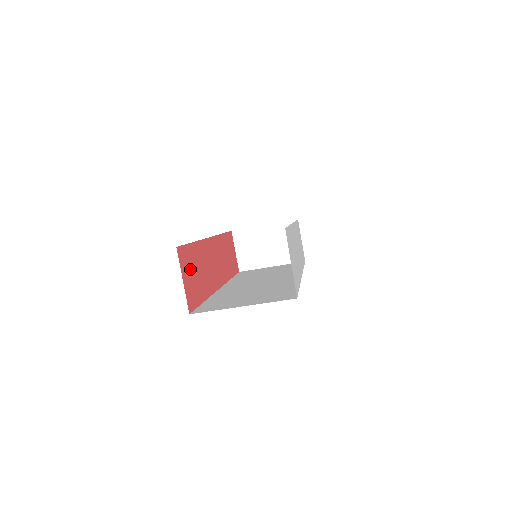
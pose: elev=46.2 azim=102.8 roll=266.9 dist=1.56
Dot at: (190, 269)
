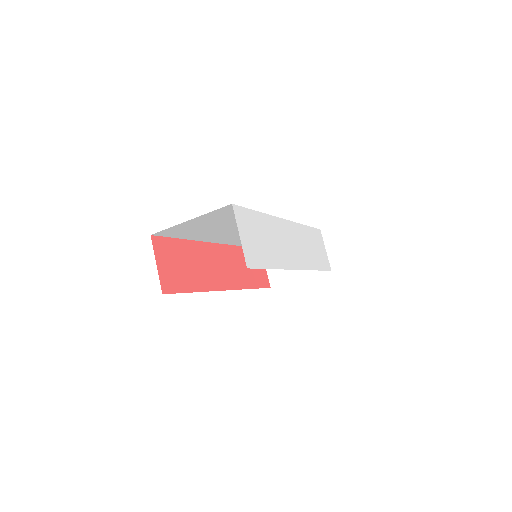
Dot at: (172, 259)
